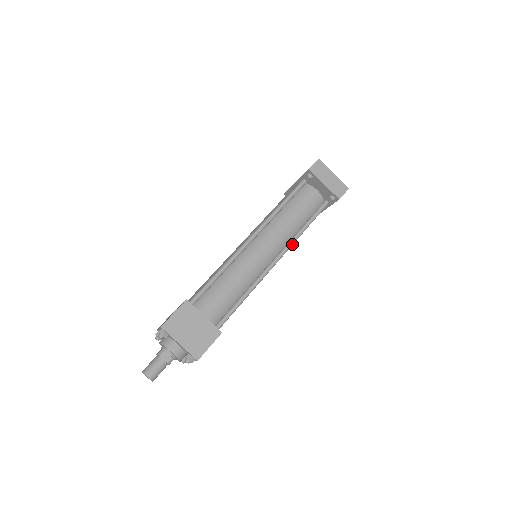
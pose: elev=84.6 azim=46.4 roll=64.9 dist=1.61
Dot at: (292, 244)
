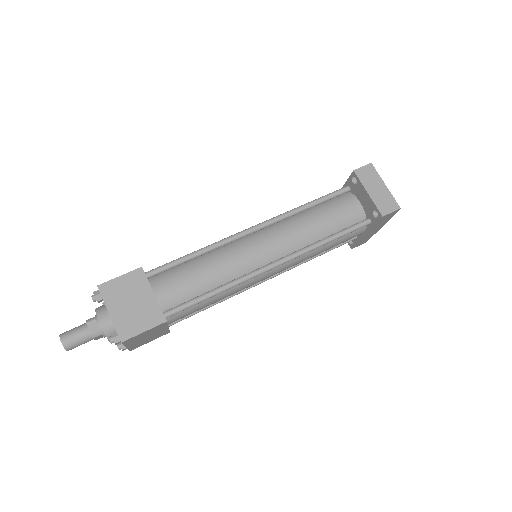
Dot at: (303, 253)
